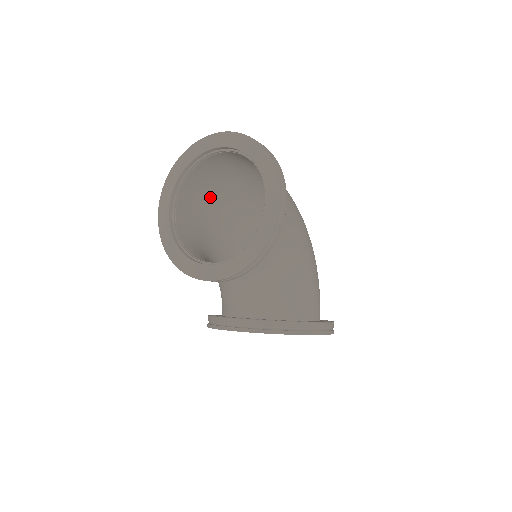
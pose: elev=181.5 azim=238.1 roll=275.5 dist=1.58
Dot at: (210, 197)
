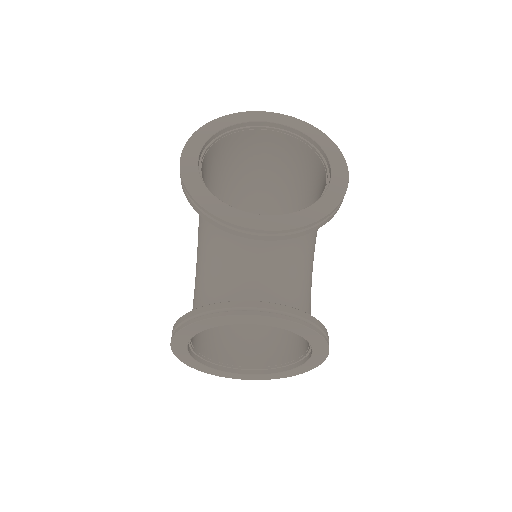
Dot at: (213, 183)
